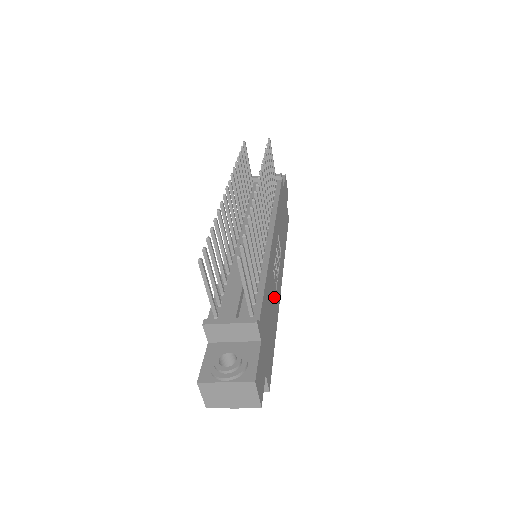
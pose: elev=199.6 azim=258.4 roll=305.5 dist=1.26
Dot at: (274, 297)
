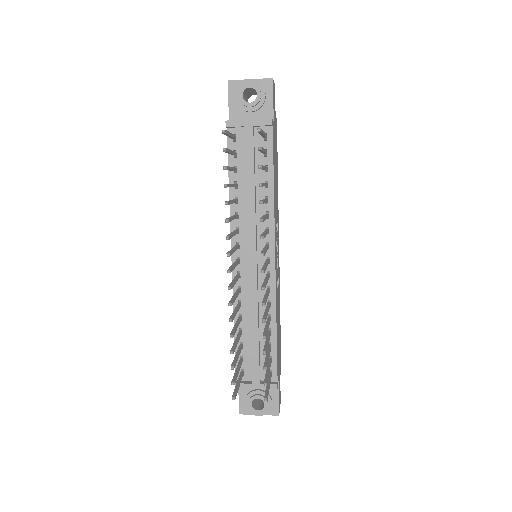
Dot at: (278, 300)
